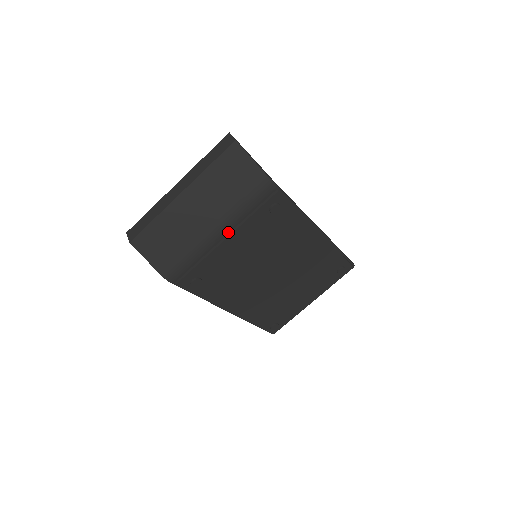
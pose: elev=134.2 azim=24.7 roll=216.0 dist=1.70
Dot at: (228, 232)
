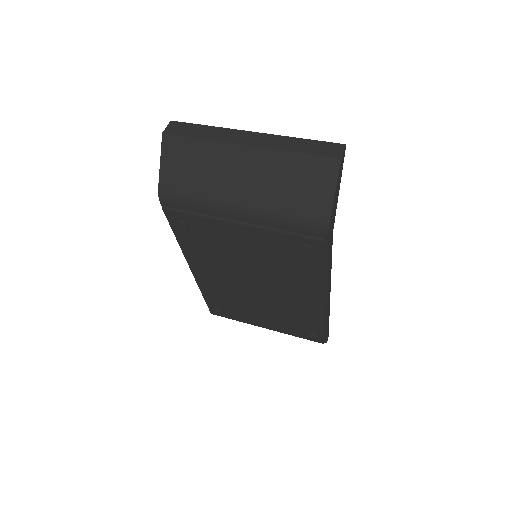
Dot at: (248, 221)
